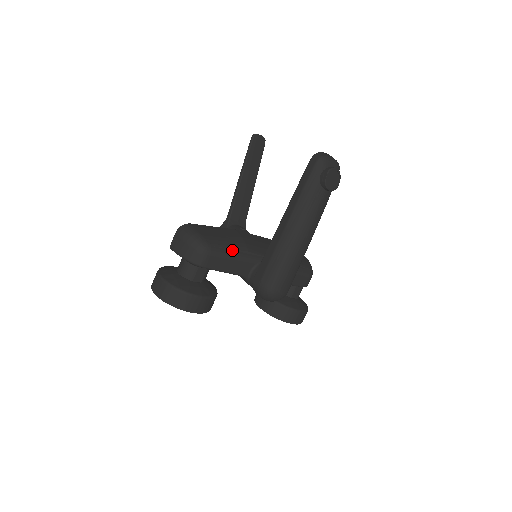
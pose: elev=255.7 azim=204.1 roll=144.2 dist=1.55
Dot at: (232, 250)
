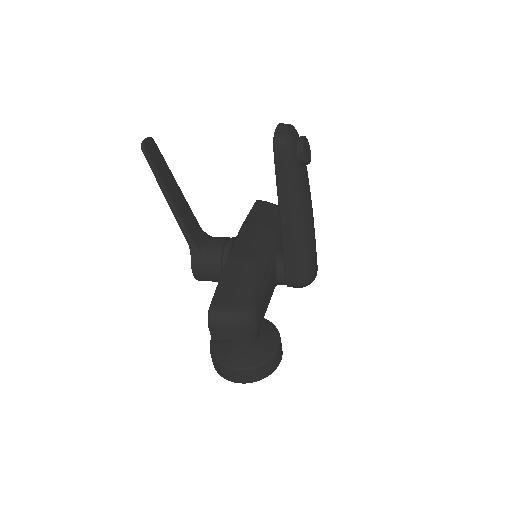
Dot at: (261, 285)
